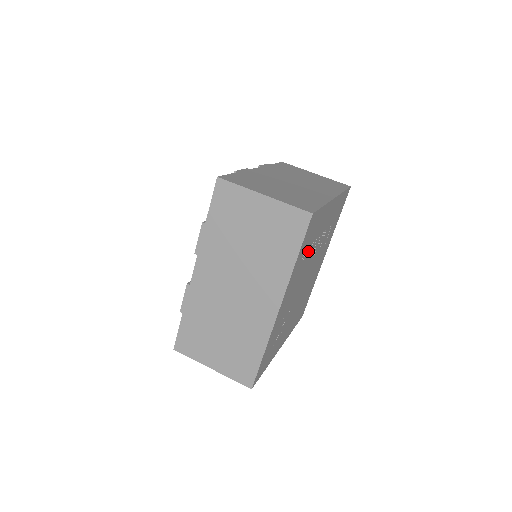
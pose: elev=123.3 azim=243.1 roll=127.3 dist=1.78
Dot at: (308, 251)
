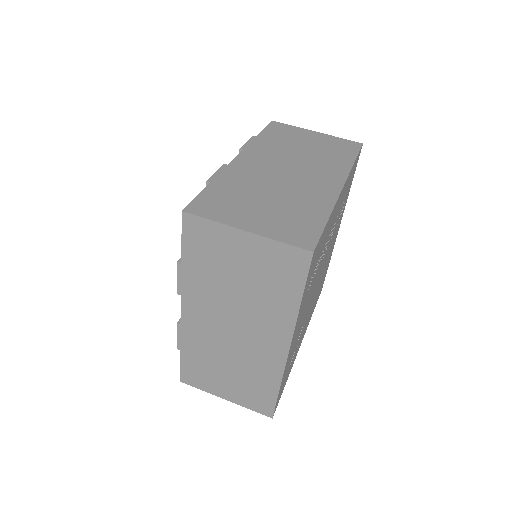
Dot at: (316, 268)
